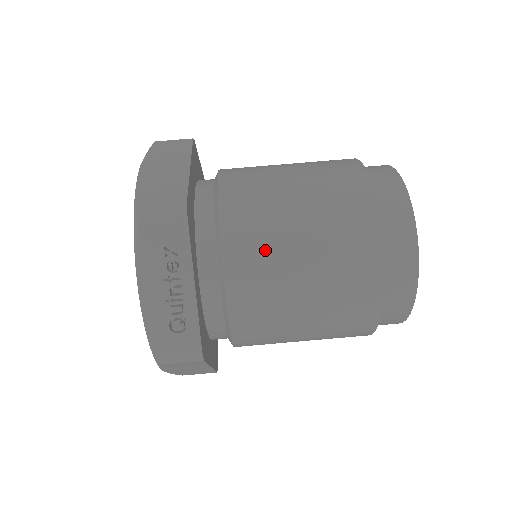
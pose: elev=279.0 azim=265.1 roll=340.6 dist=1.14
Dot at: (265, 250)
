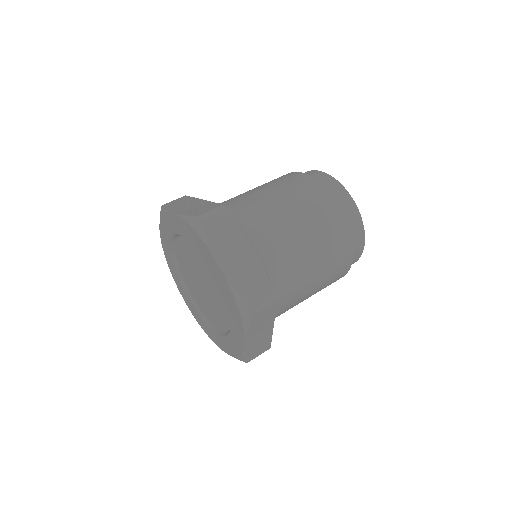
Dot at: (236, 196)
